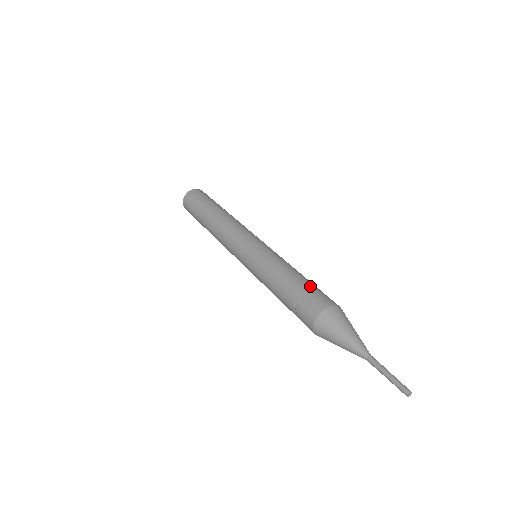
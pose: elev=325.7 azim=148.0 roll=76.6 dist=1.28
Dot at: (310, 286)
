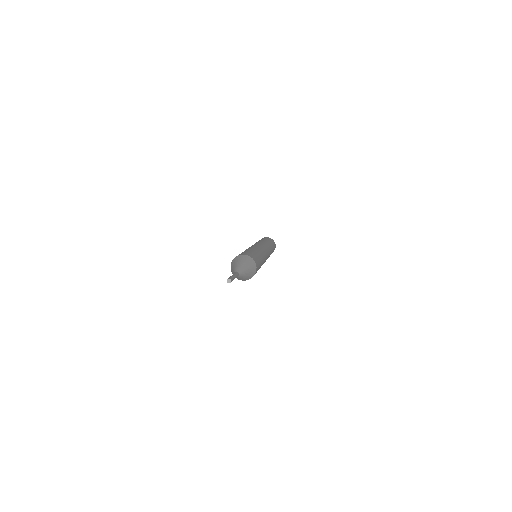
Dot at: (254, 254)
